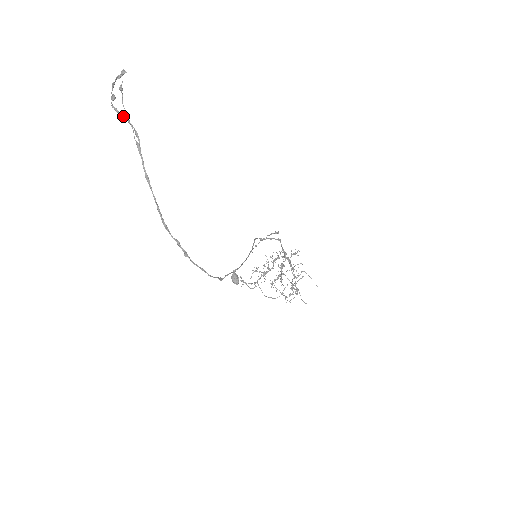
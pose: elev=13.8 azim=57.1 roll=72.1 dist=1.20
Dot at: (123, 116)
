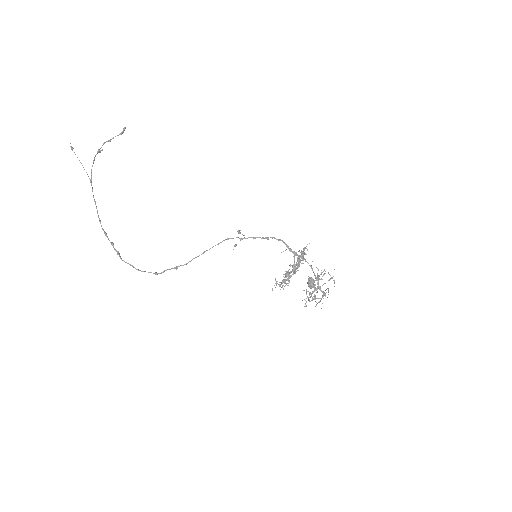
Dot at: (93, 163)
